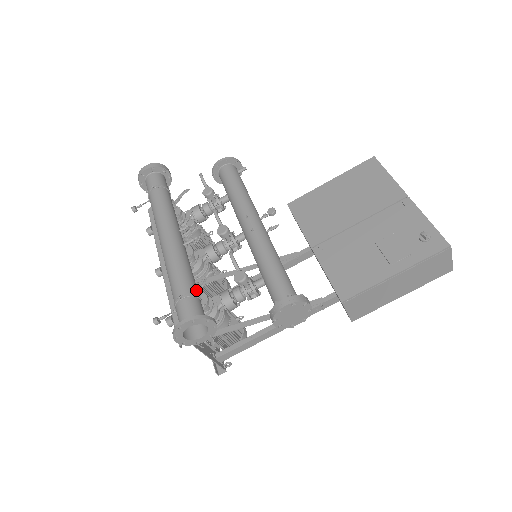
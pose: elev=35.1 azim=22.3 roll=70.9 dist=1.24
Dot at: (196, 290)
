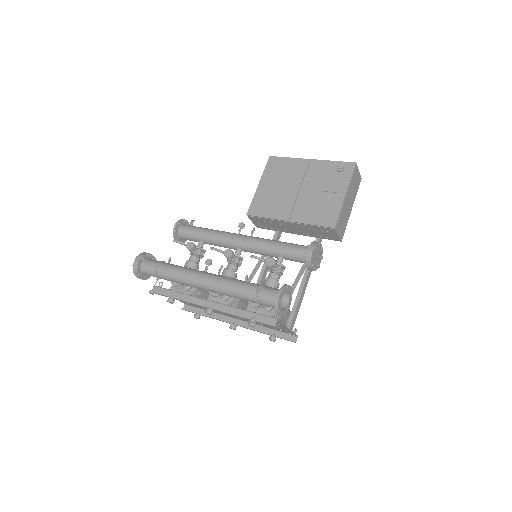
Dot at: occluded
